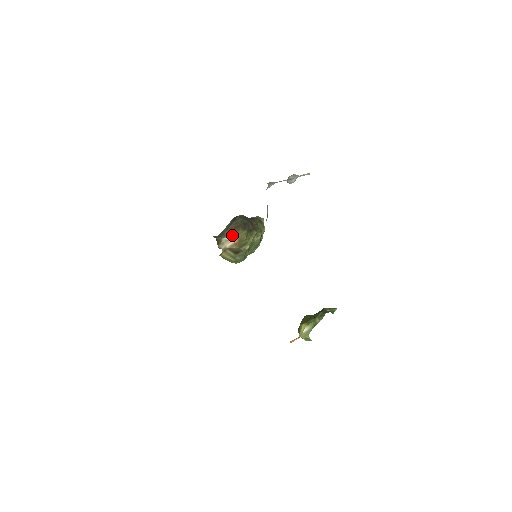
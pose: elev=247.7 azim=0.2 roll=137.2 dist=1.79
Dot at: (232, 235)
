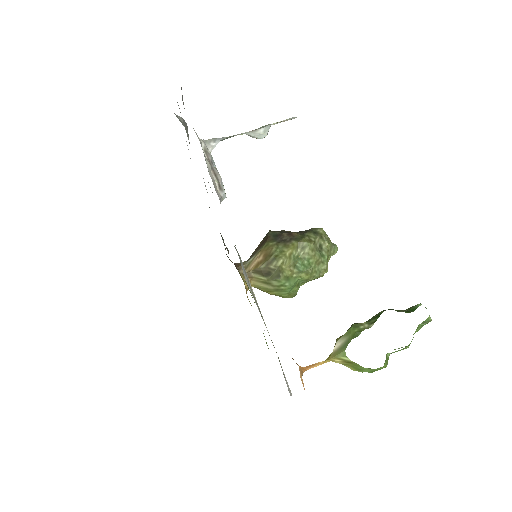
Dot at: (256, 253)
